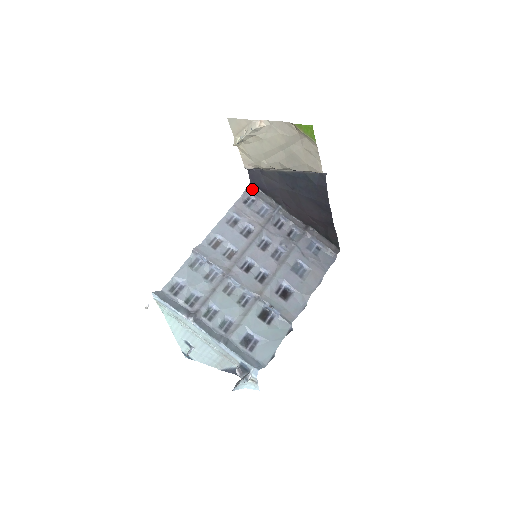
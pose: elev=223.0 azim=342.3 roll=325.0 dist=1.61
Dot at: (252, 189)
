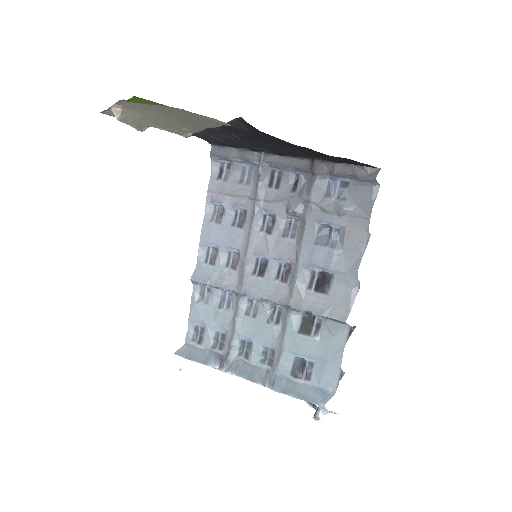
Dot at: (217, 152)
